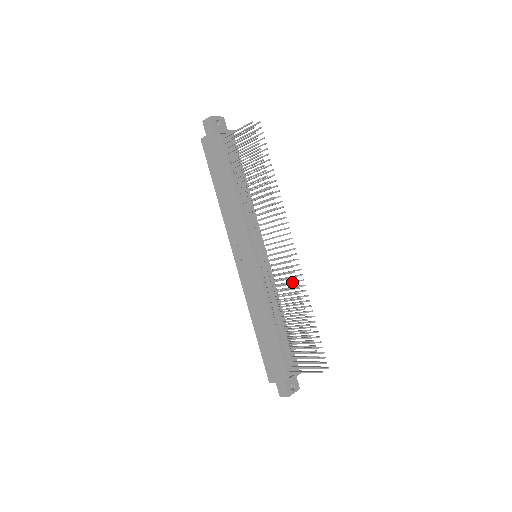
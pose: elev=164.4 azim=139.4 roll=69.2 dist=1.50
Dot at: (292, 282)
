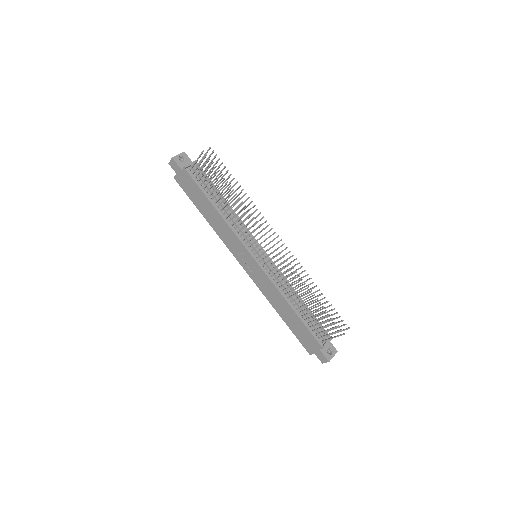
Dot at: (292, 267)
